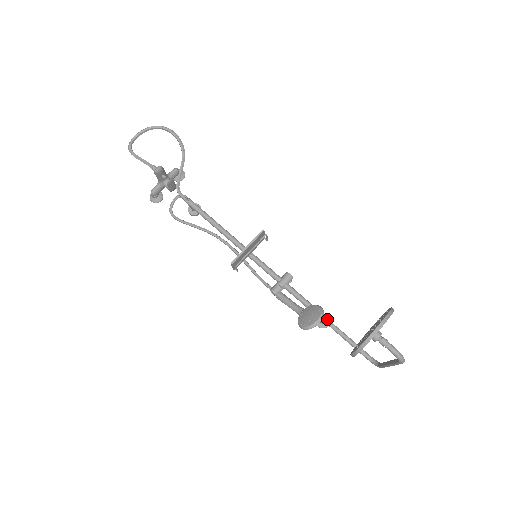
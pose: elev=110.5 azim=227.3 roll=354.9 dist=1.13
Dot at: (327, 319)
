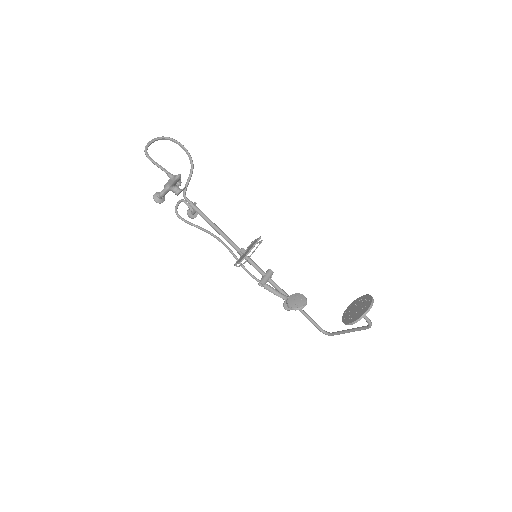
Dot at: occluded
